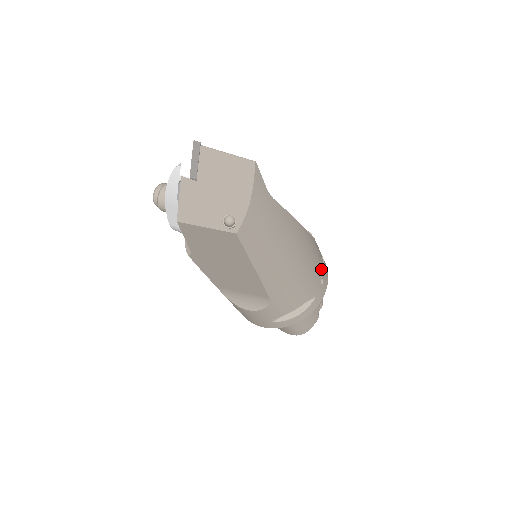
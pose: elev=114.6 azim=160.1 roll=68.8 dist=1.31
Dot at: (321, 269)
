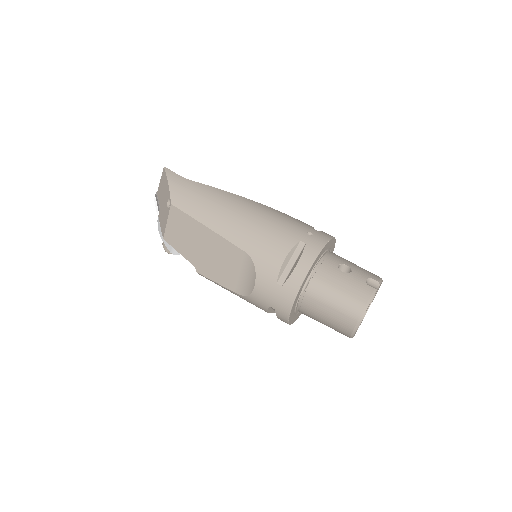
Dot at: (305, 227)
